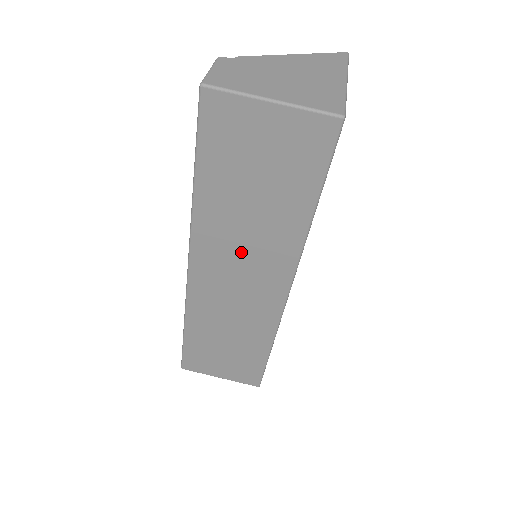
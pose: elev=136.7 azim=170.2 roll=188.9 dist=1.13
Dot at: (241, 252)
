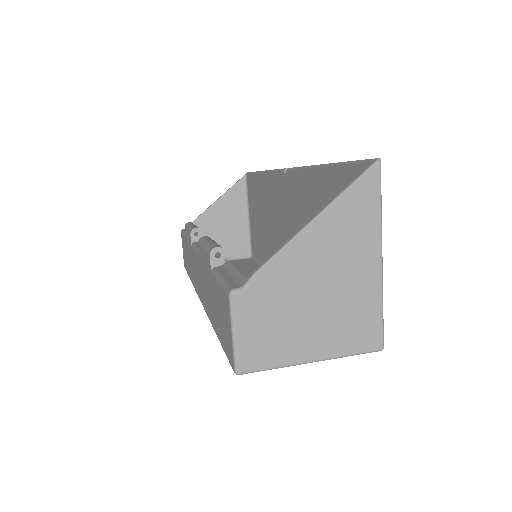
Dot at: occluded
